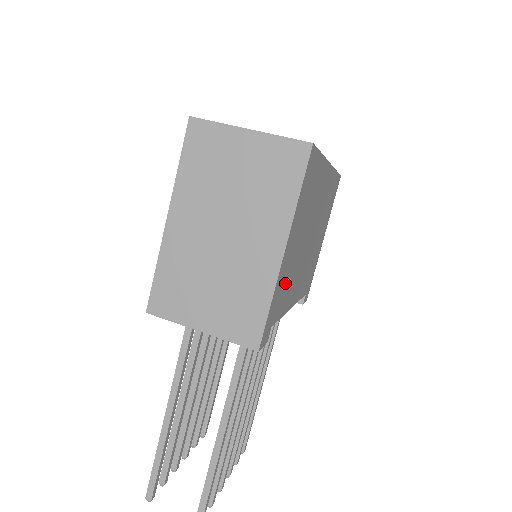
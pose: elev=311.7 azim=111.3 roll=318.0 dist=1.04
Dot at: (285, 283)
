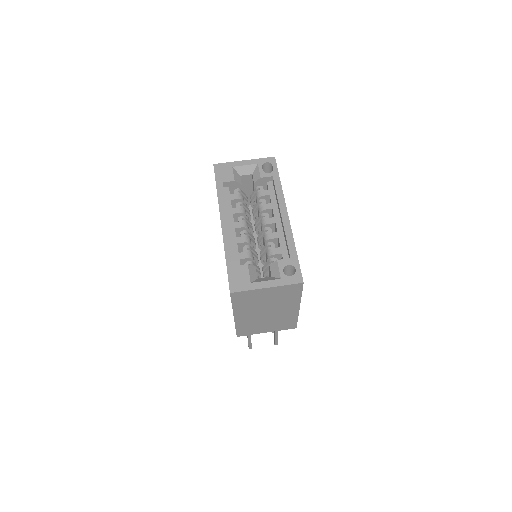
Dot at: occluded
